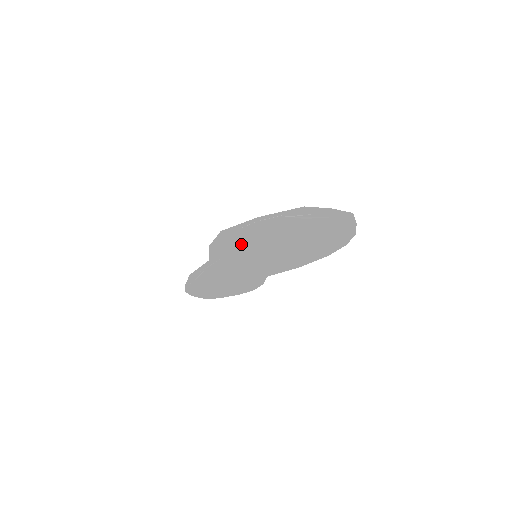
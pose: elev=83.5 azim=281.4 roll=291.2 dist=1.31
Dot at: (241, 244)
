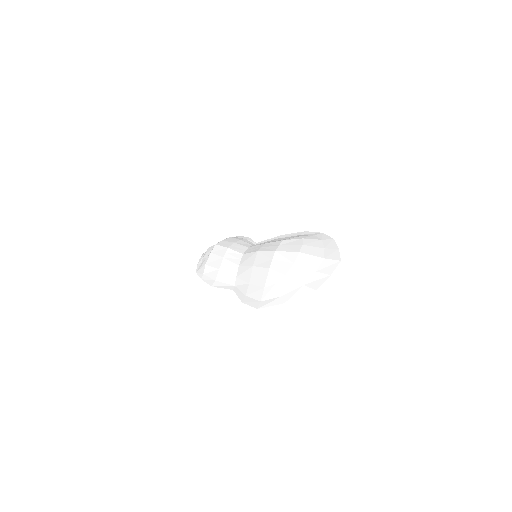
Dot at: (250, 266)
